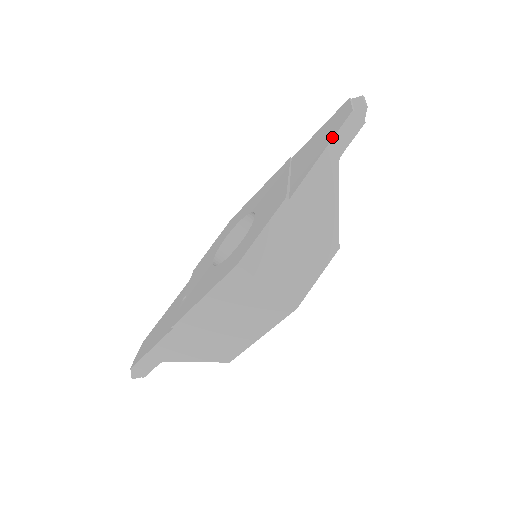
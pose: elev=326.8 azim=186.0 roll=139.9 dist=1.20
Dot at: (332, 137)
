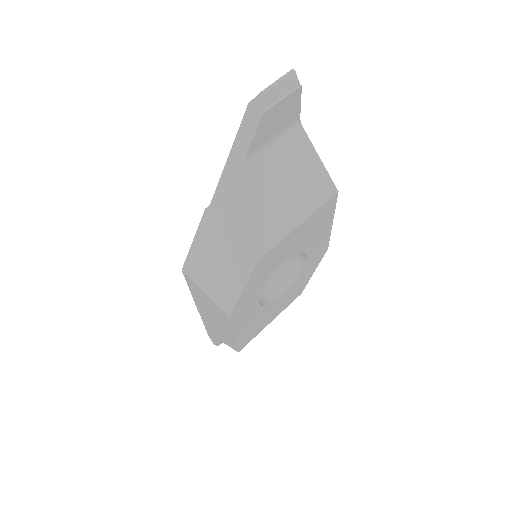
Dot at: (236, 138)
